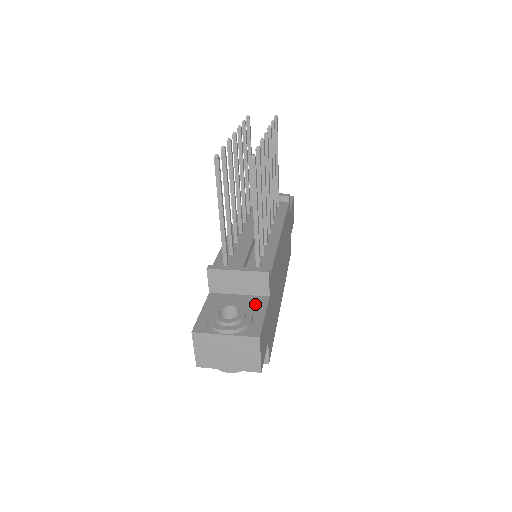
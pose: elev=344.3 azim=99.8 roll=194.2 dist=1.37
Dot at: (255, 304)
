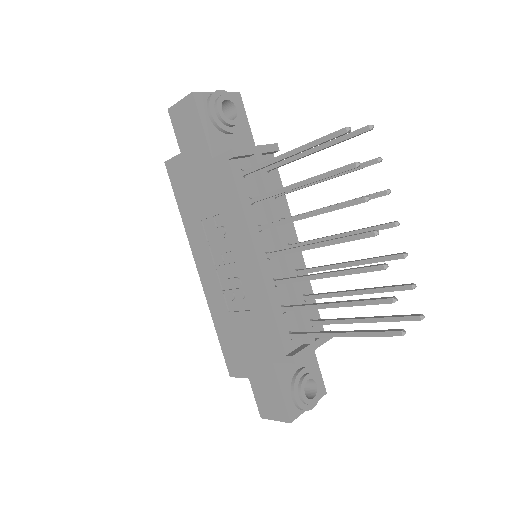
Dot at: (308, 356)
